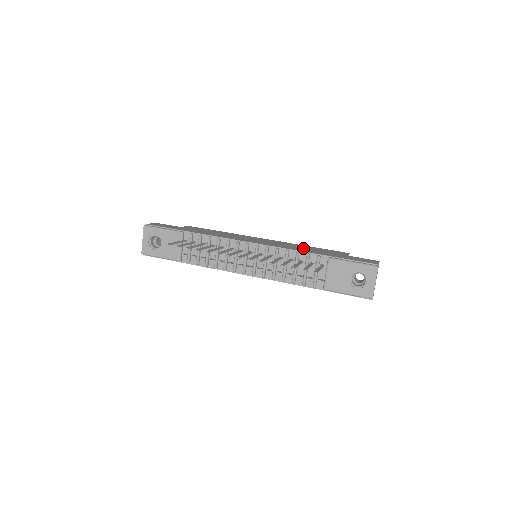
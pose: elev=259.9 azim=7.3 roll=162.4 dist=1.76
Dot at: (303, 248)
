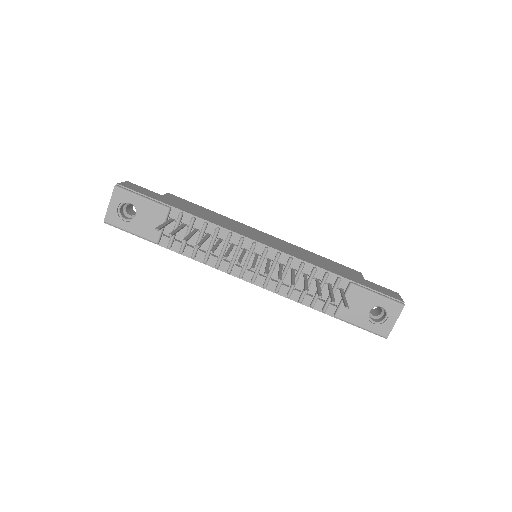
Dot at: (316, 259)
